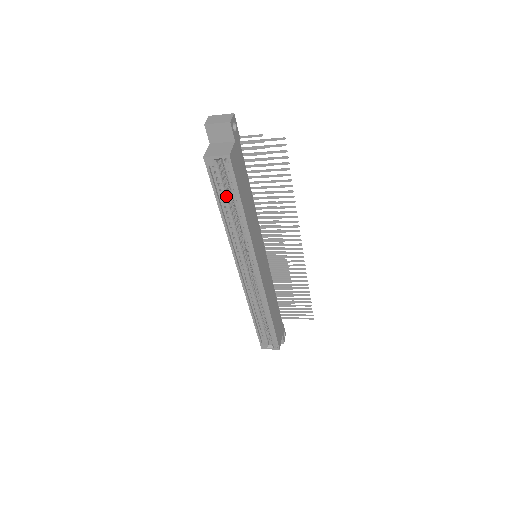
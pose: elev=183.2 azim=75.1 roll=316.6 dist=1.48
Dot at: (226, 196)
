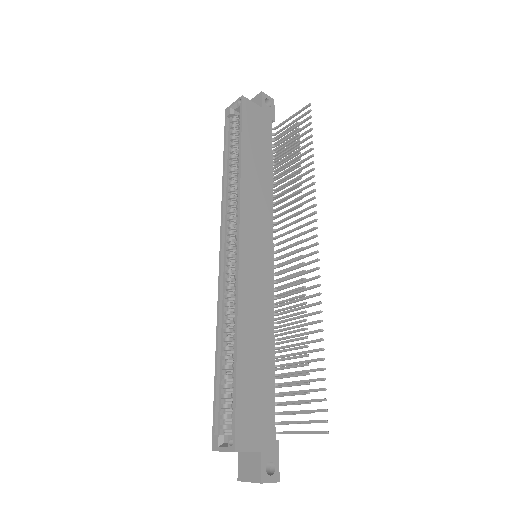
Dot at: (234, 149)
